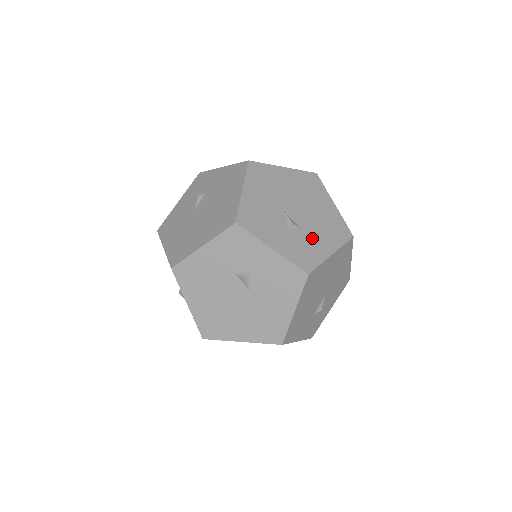
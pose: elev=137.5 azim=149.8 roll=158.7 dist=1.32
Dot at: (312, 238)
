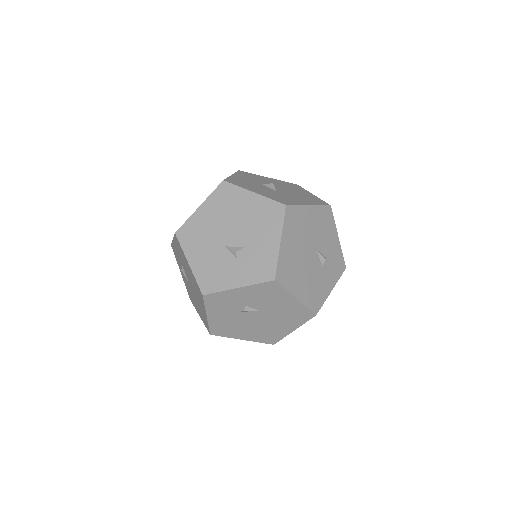
Dot at: (257, 246)
